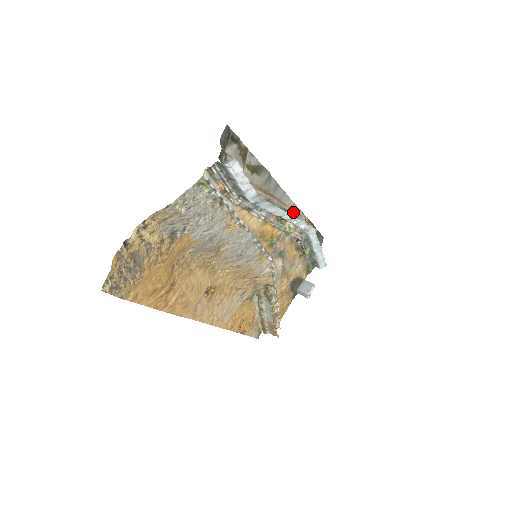
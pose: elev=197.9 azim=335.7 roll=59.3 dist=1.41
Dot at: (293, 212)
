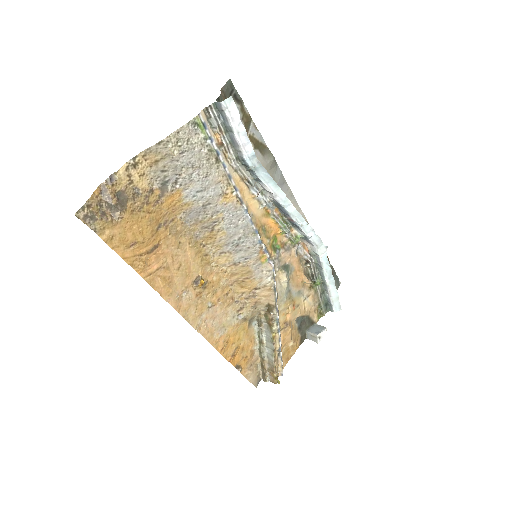
Dot at: occluded
